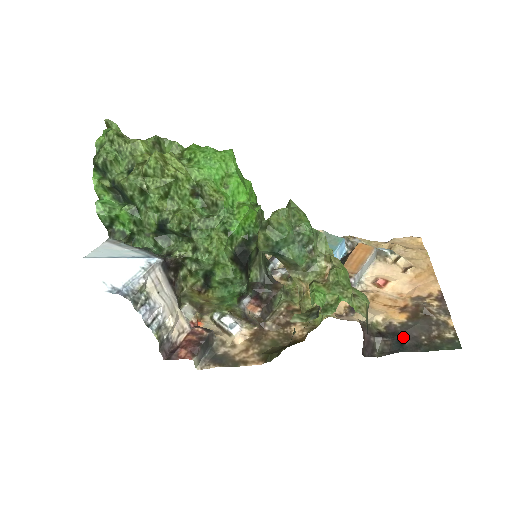
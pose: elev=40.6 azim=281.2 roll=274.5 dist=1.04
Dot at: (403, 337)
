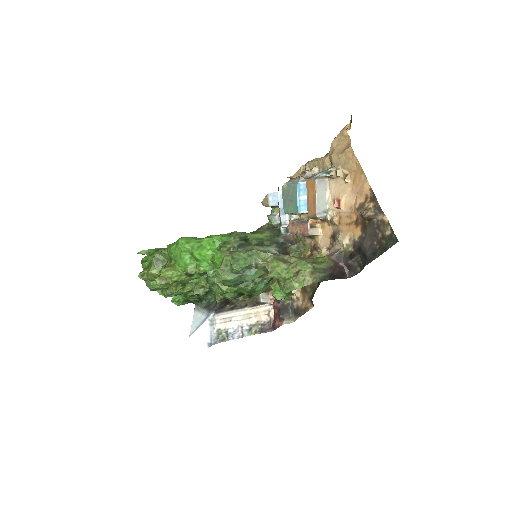
Dot at: (364, 251)
